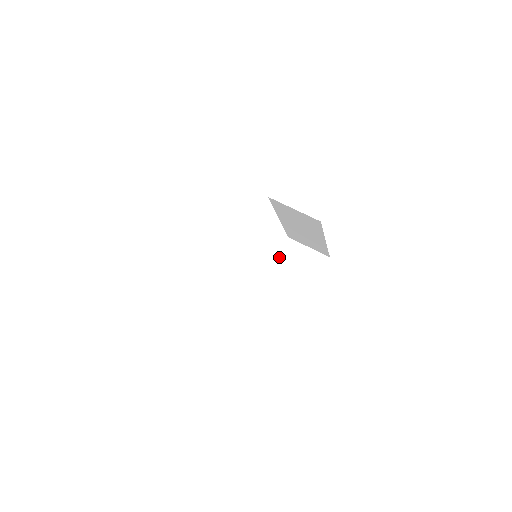
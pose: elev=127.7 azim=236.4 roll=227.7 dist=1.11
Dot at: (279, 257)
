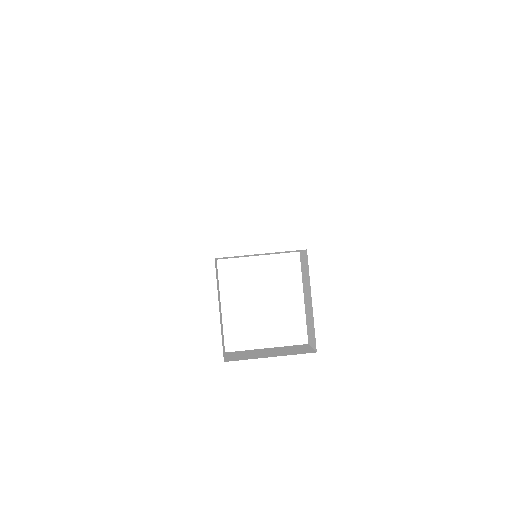
Dot at: (287, 346)
